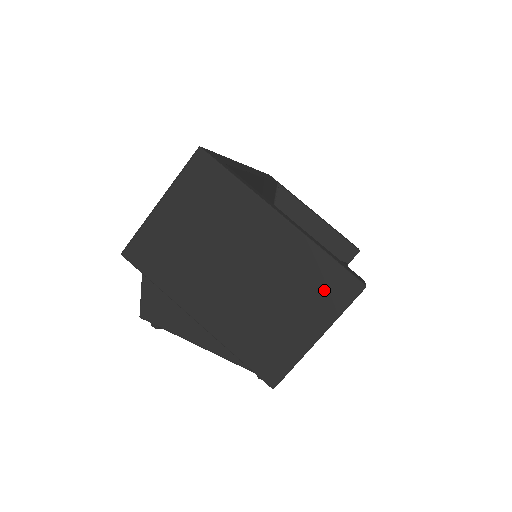
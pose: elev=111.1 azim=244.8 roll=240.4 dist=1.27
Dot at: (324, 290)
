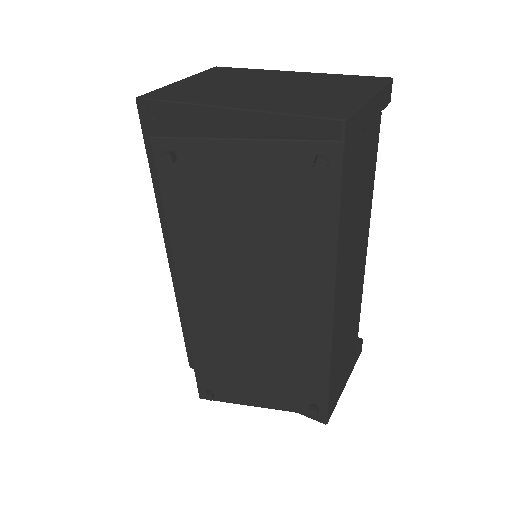
Dot at: (357, 82)
